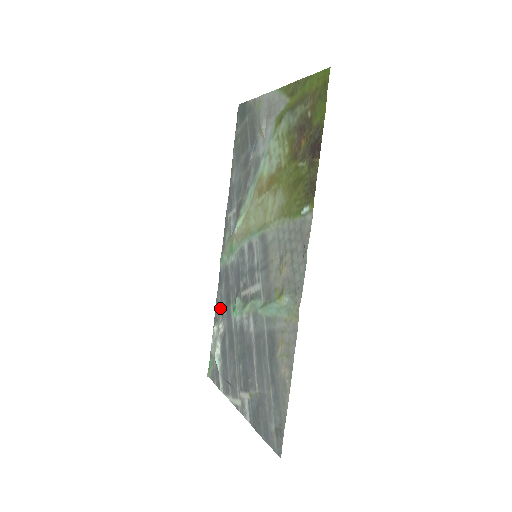
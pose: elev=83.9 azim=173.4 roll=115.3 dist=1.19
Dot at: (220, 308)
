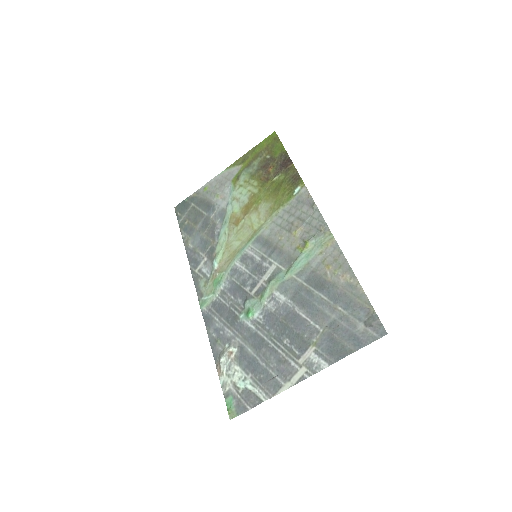
Dot at: (221, 339)
